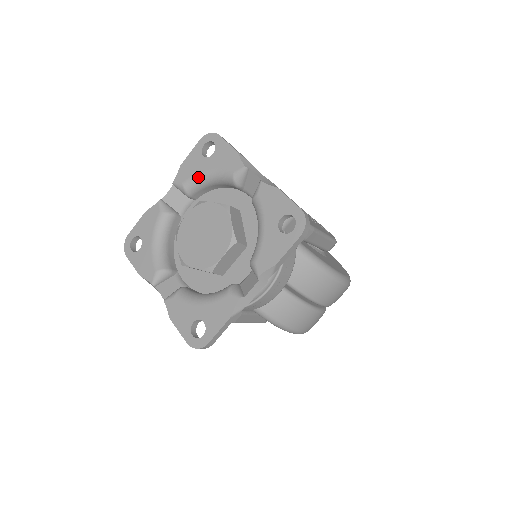
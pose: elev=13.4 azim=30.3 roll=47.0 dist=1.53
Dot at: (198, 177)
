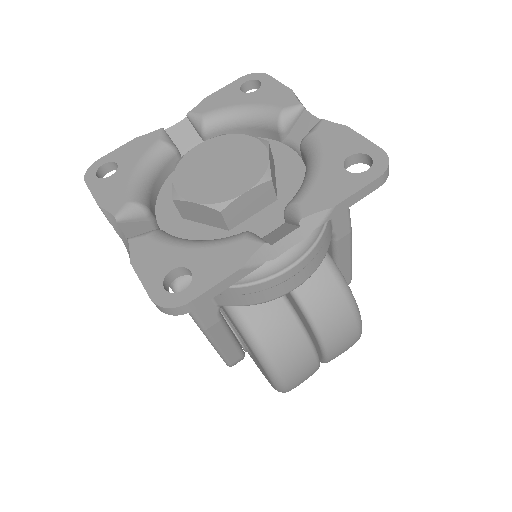
Dot at: (228, 110)
